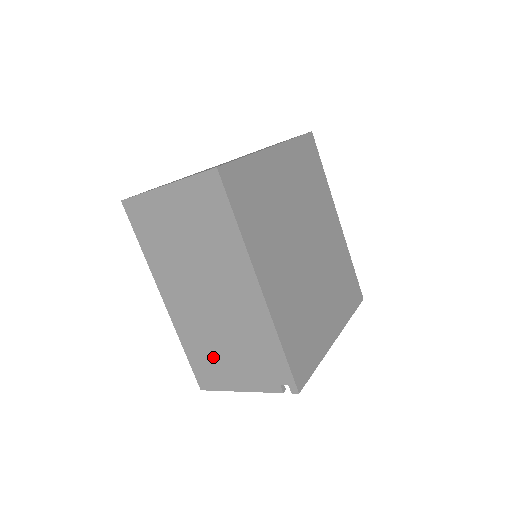
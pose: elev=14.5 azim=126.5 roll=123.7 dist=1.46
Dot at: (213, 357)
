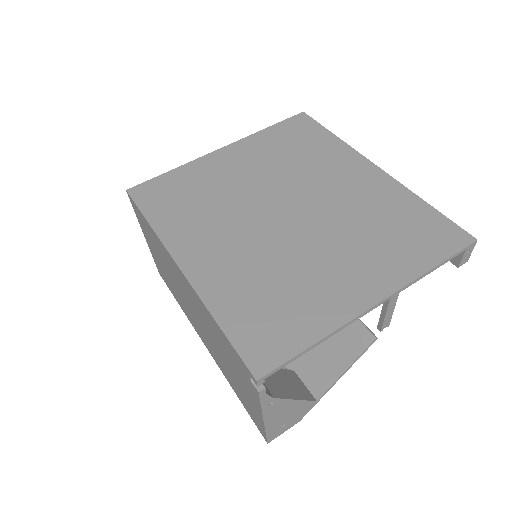
Dot at: (237, 386)
